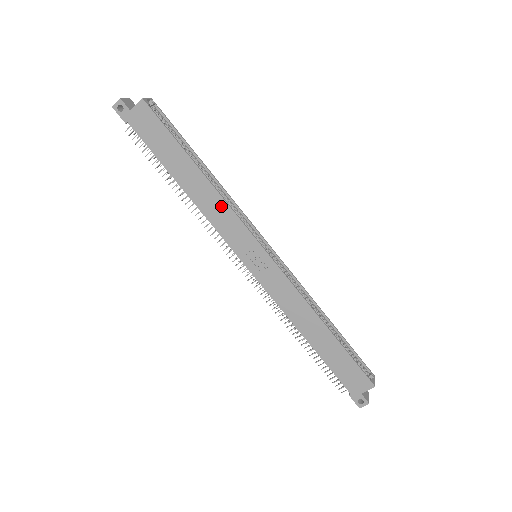
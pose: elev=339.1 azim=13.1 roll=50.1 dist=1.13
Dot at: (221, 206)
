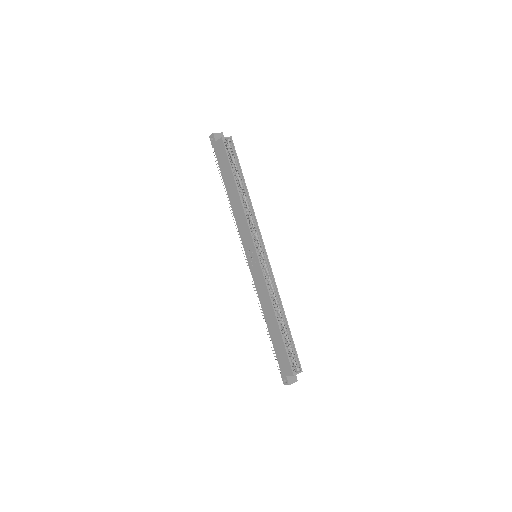
Dot at: (243, 217)
